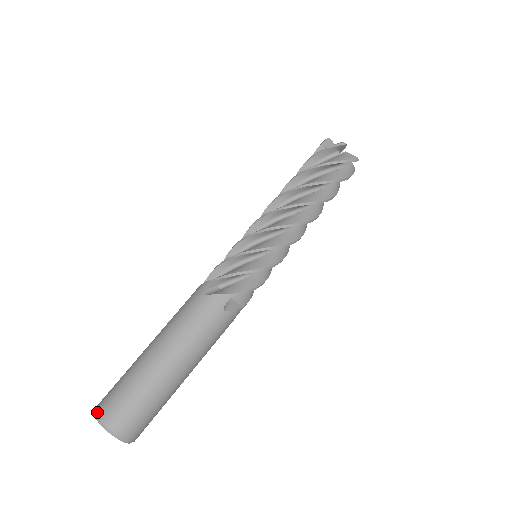
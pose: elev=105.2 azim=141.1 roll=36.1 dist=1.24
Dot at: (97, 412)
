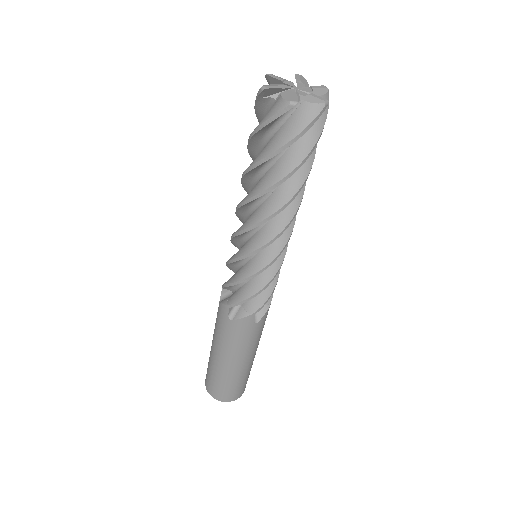
Dot at: (209, 393)
